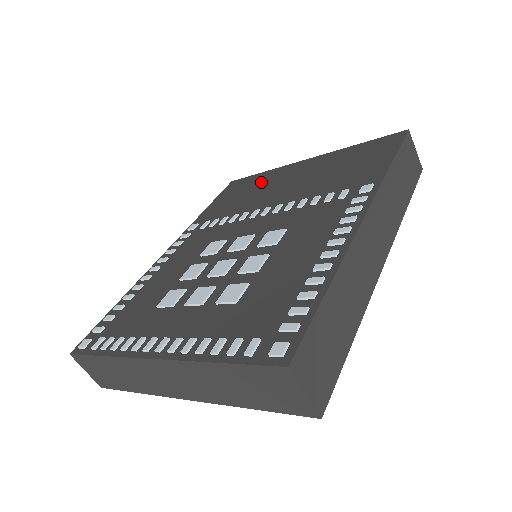
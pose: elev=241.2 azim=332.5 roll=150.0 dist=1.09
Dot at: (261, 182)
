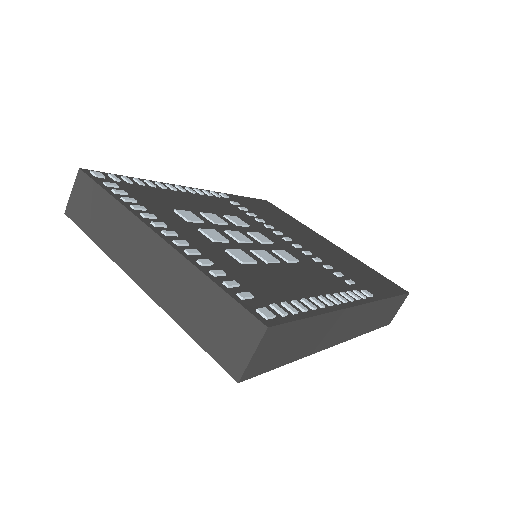
Dot at: (291, 222)
